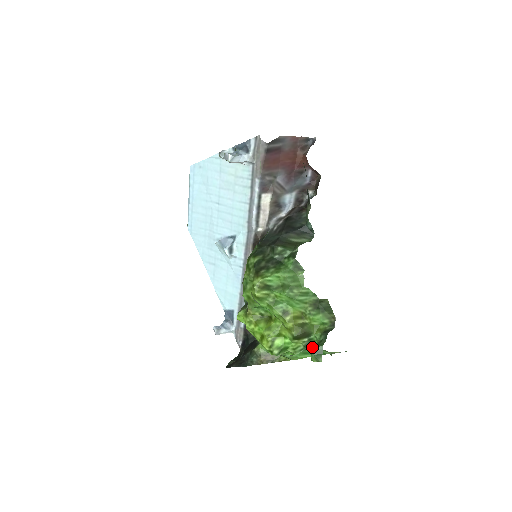
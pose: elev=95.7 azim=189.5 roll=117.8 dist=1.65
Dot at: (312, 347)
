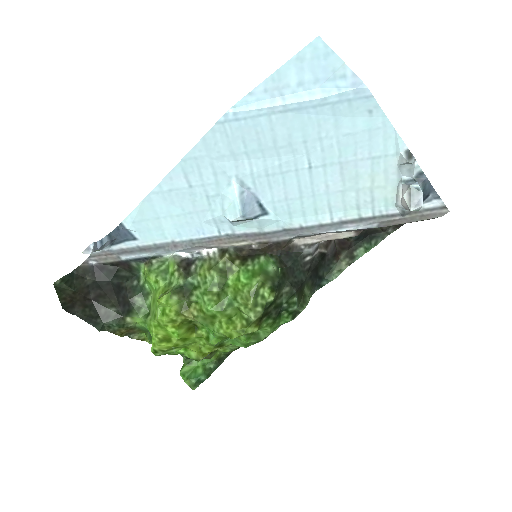
Dot at: (192, 361)
